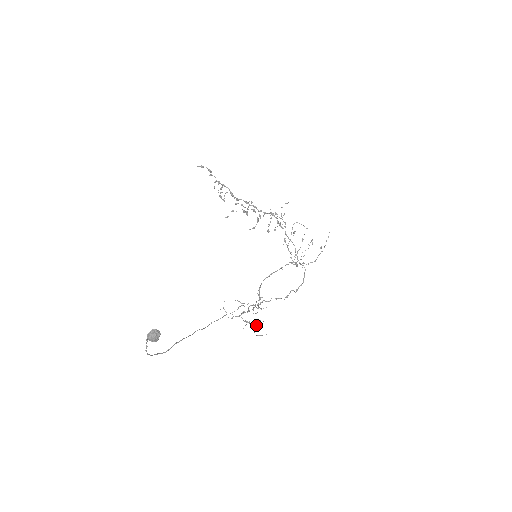
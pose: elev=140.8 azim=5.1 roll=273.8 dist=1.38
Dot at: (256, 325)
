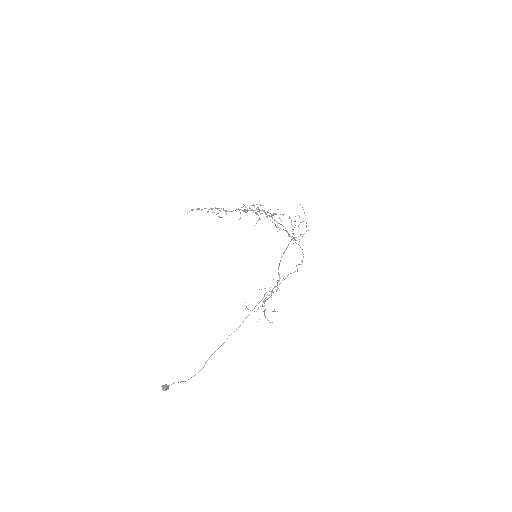
Dot at: occluded
